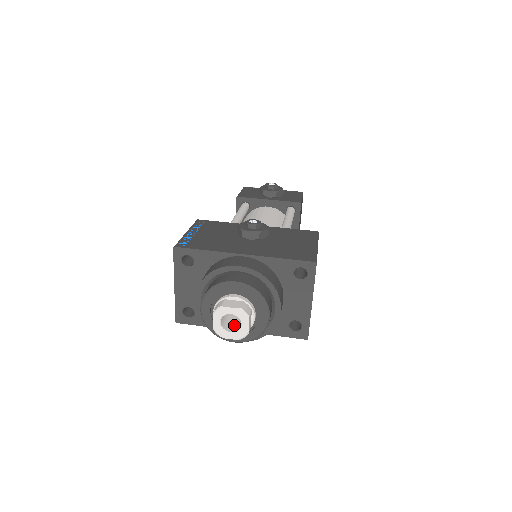
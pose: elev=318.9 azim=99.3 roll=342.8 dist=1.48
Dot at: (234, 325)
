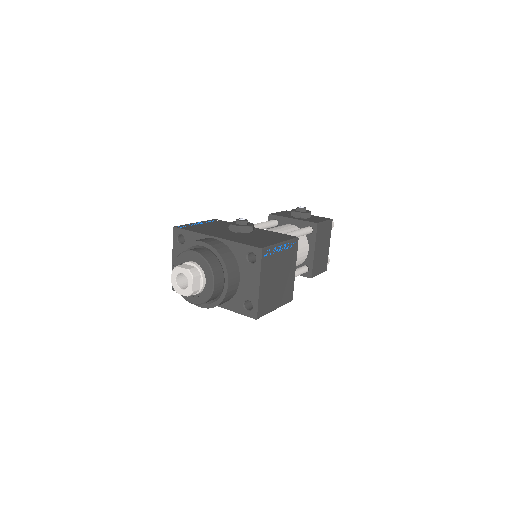
Dot at: occluded
